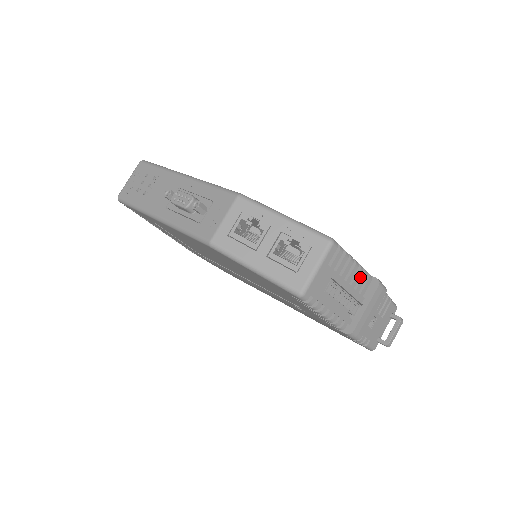
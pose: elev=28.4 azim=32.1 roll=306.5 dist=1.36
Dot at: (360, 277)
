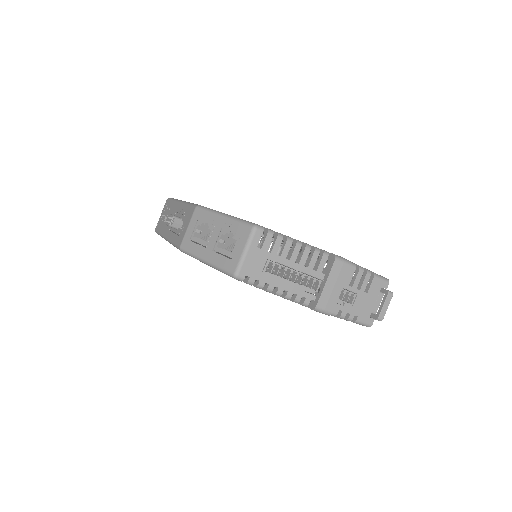
Dot at: (311, 255)
